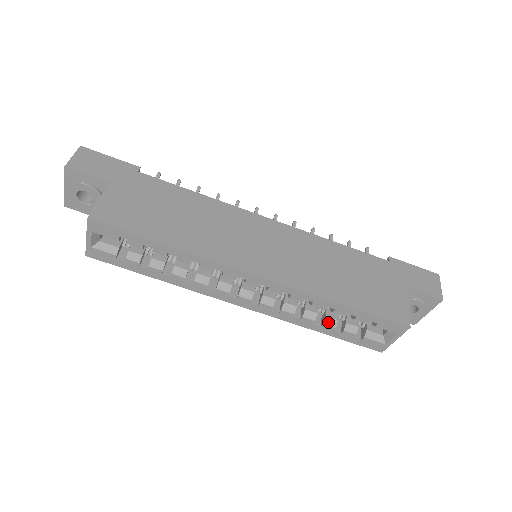
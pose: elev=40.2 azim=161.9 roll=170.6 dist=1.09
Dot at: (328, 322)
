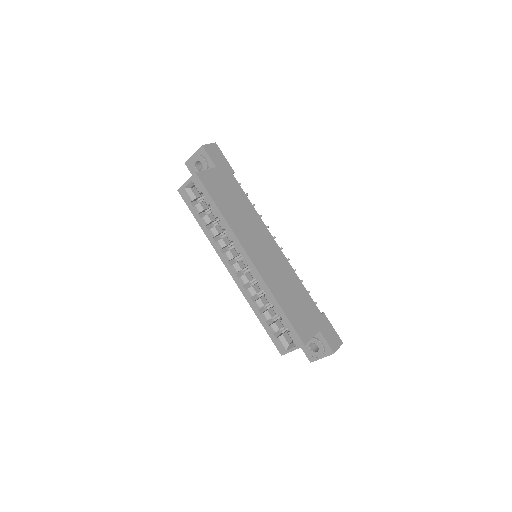
Dot at: (266, 314)
